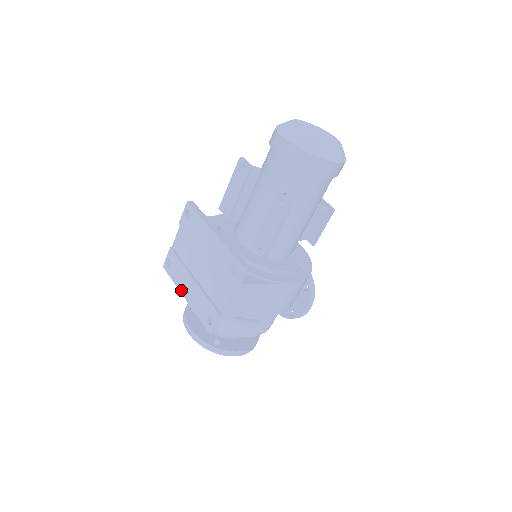
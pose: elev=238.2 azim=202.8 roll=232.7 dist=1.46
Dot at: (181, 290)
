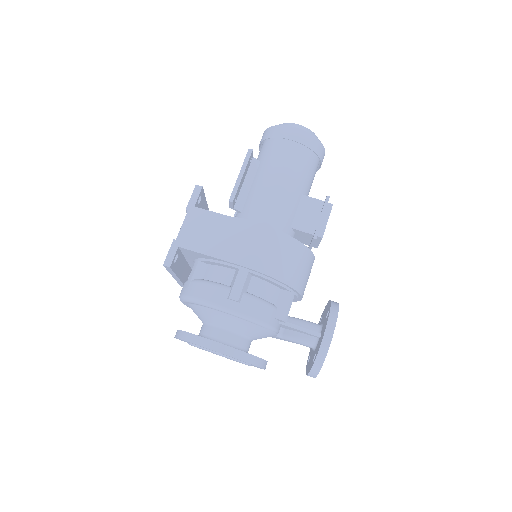
Dot at: occluded
